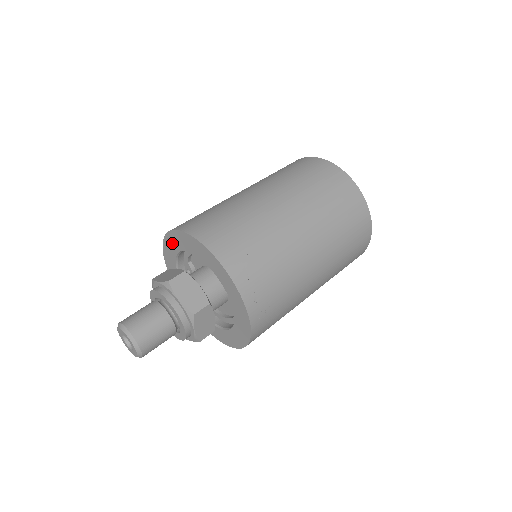
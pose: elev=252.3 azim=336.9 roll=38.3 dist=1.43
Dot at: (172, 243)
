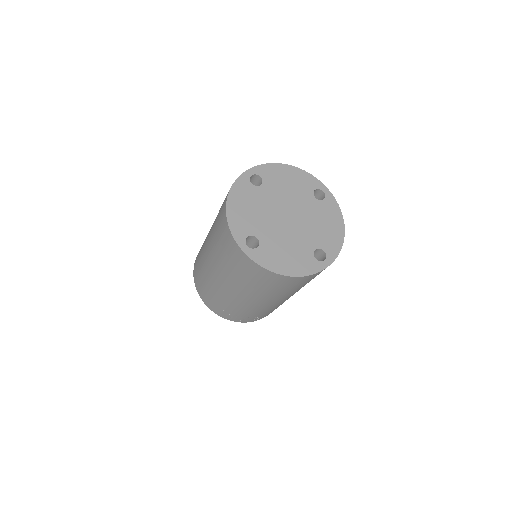
Dot at: occluded
